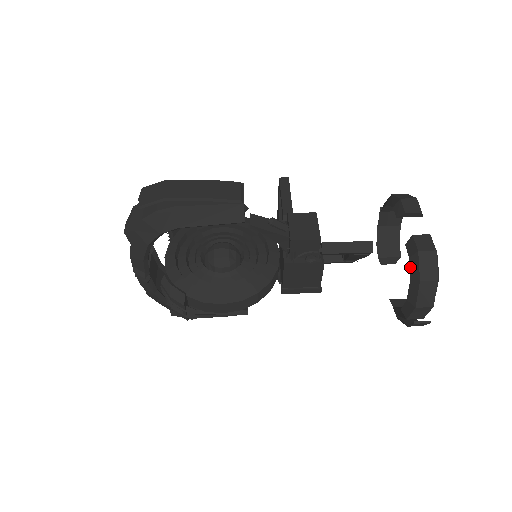
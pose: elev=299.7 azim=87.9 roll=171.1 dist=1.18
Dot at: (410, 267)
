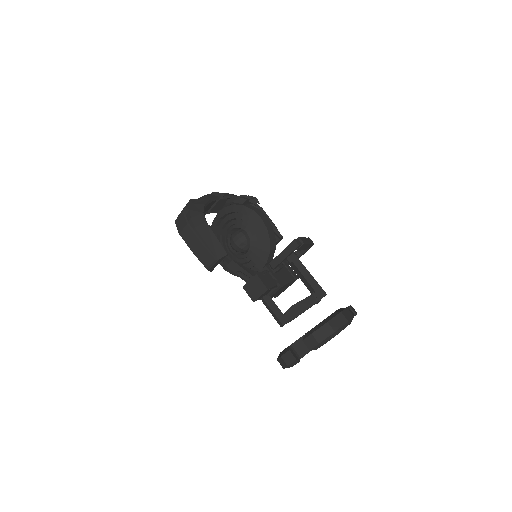
Dot at: (281, 352)
